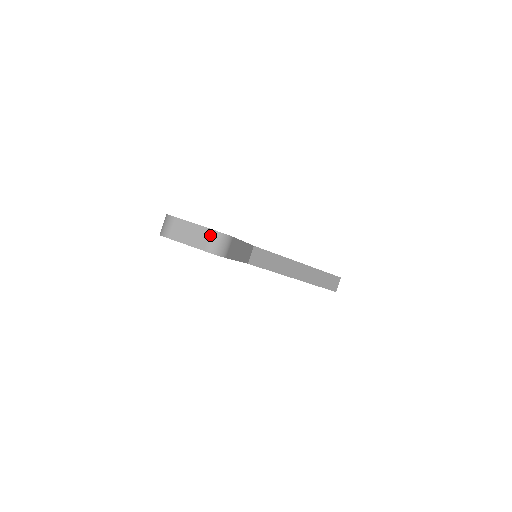
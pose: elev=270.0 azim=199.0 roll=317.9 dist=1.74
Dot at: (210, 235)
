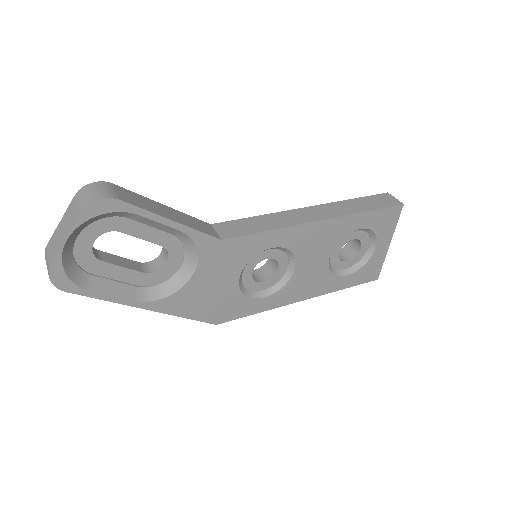
Dot at: (76, 200)
